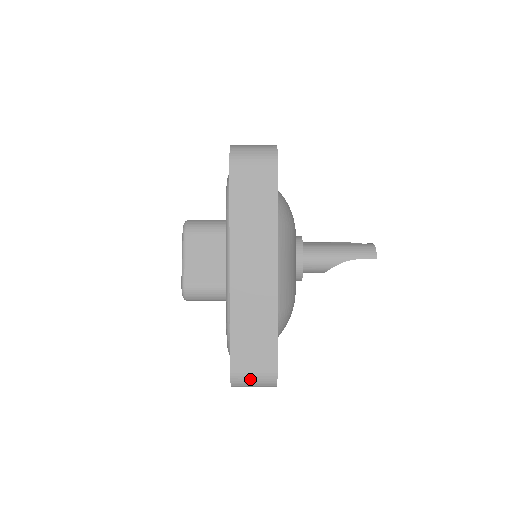
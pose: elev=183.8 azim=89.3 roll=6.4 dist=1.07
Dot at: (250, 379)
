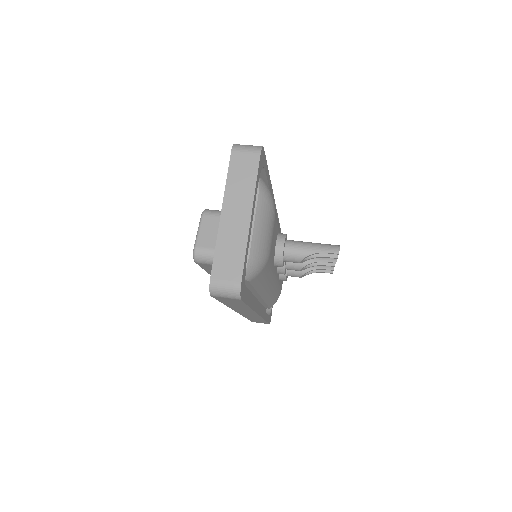
Dot at: (222, 287)
